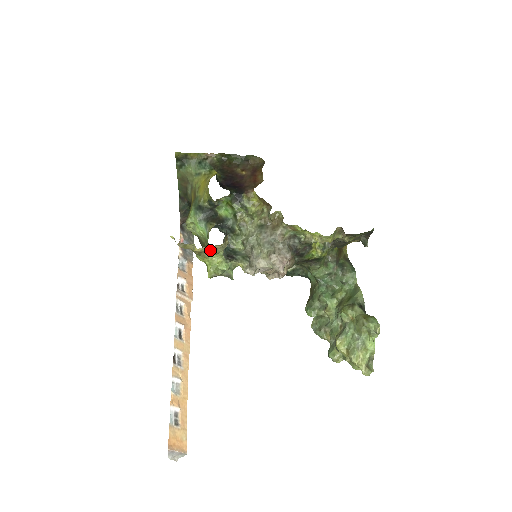
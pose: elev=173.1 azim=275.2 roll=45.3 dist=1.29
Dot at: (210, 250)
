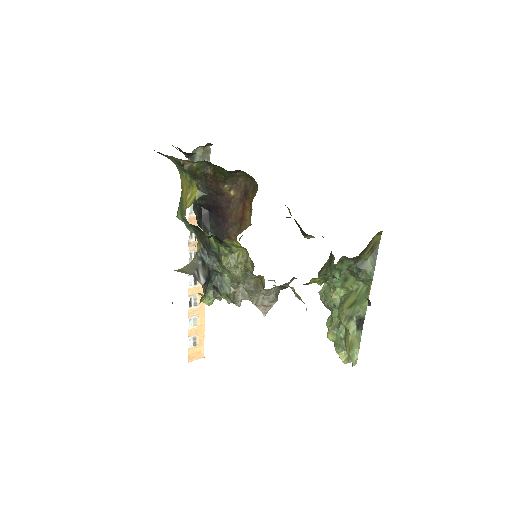
Dot at: occluded
